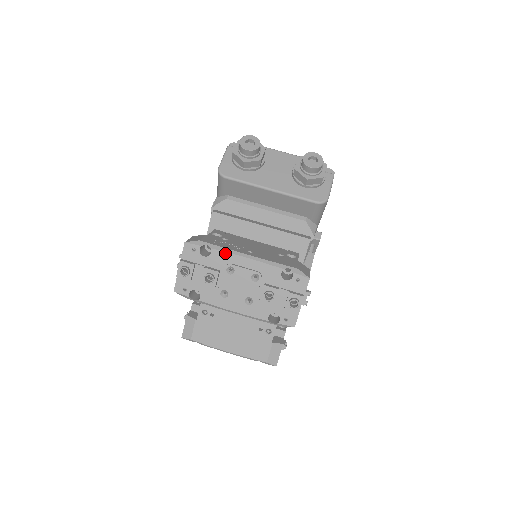
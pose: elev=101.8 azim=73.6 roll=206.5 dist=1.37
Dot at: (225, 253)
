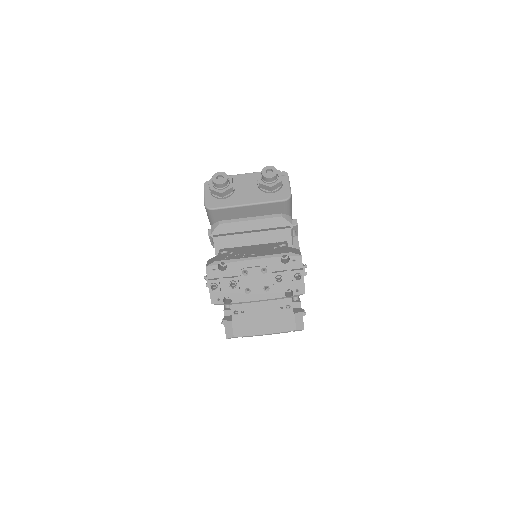
Dot at: (236, 262)
